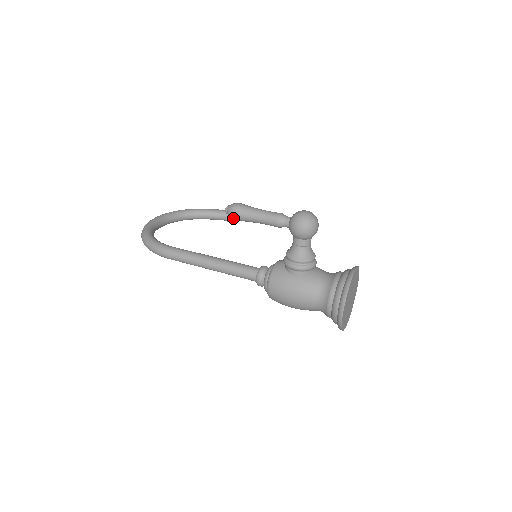
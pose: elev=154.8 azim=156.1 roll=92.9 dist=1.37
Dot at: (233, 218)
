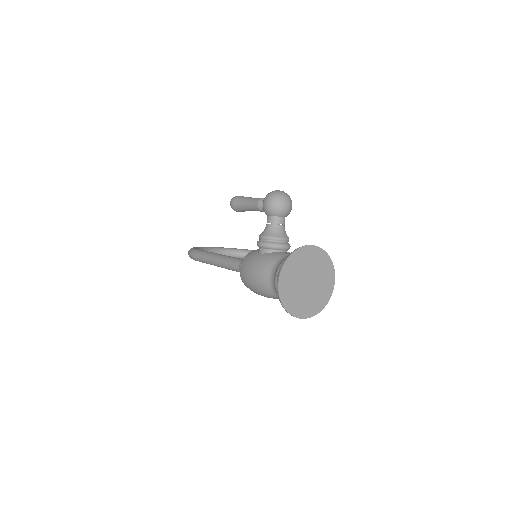
Dot at: (232, 207)
